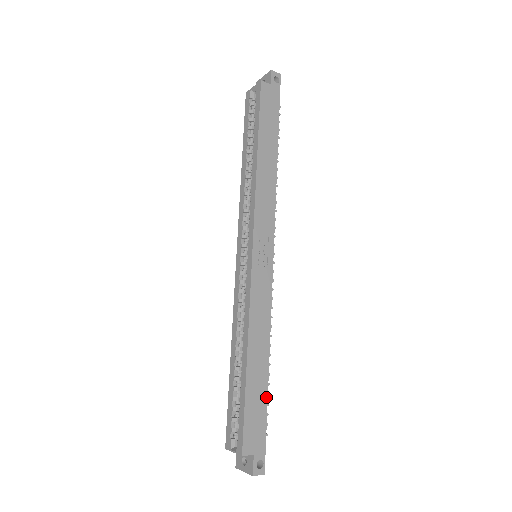
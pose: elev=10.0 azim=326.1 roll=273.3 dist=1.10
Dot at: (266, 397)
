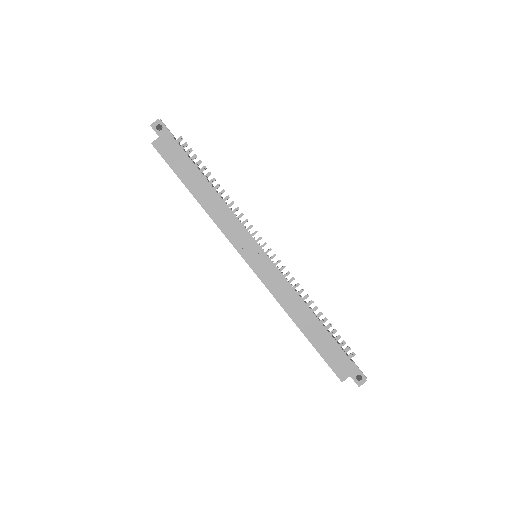
Dot at: (332, 339)
